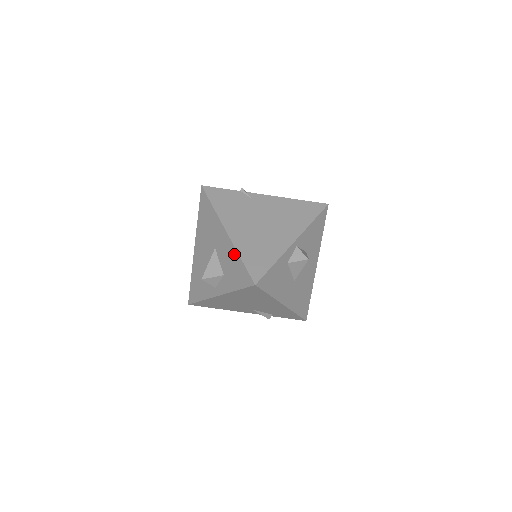
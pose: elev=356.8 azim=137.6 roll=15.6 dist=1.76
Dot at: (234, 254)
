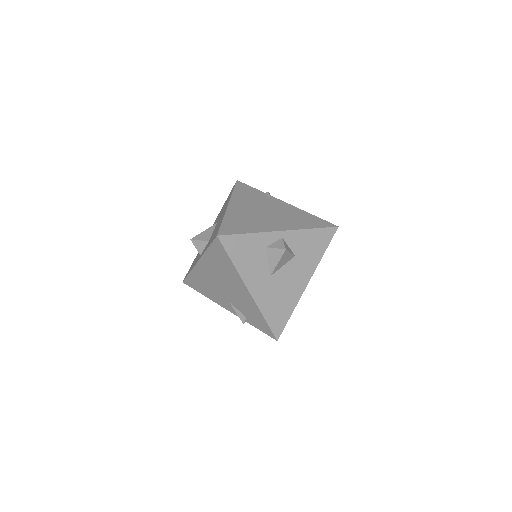
Dot at: occluded
